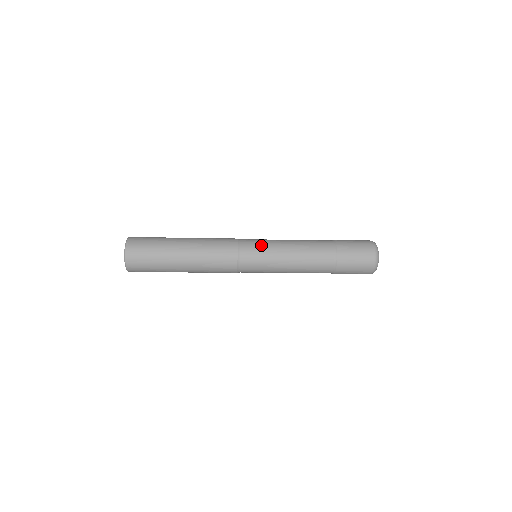
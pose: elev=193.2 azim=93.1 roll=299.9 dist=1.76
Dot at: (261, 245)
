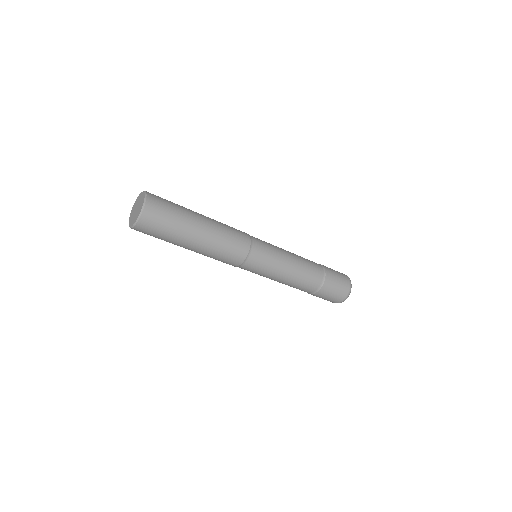
Dot at: occluded
